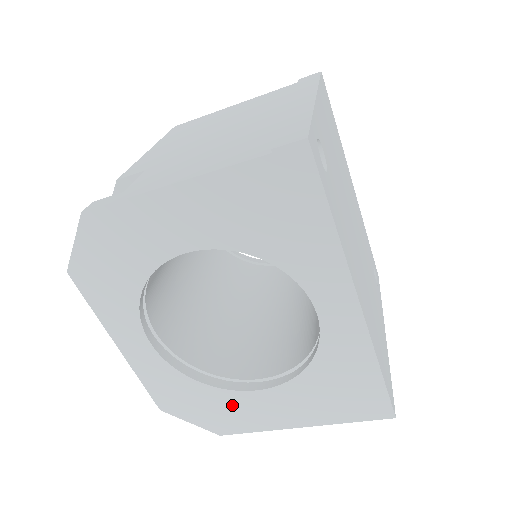
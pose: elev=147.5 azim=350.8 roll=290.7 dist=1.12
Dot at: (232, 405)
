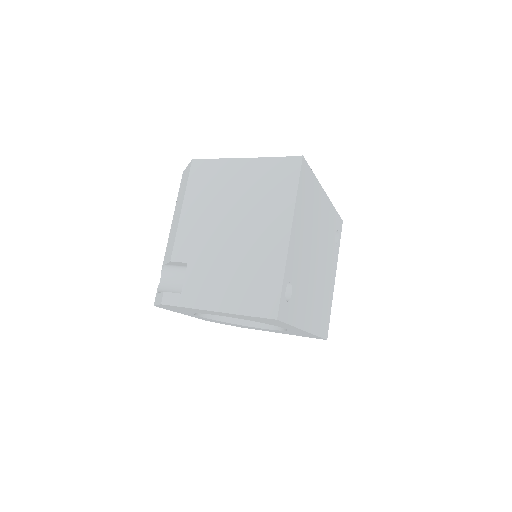
Dot at: occluded
